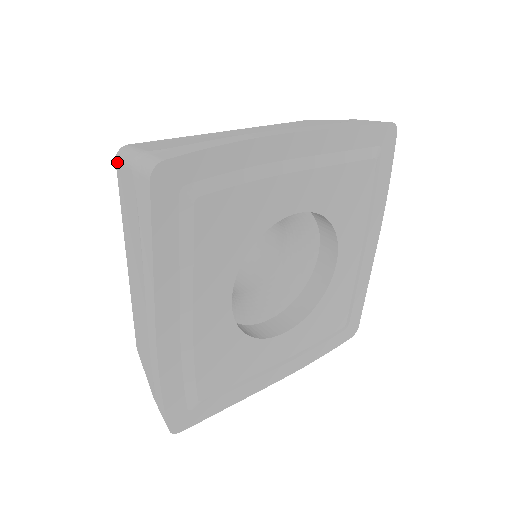
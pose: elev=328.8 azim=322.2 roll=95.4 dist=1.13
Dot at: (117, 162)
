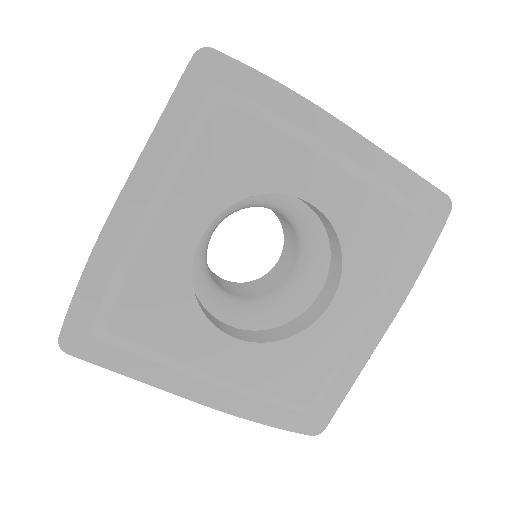
Dot at: occluded
